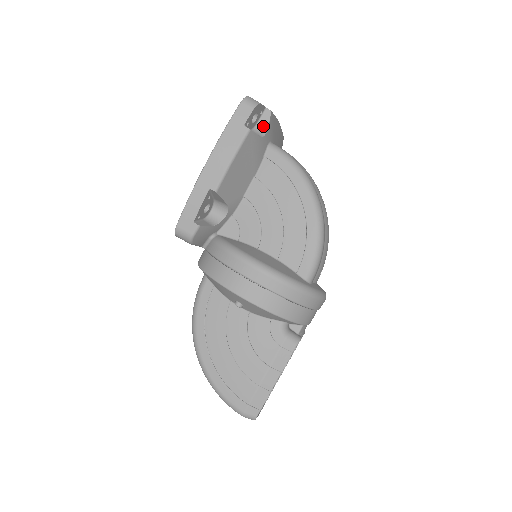
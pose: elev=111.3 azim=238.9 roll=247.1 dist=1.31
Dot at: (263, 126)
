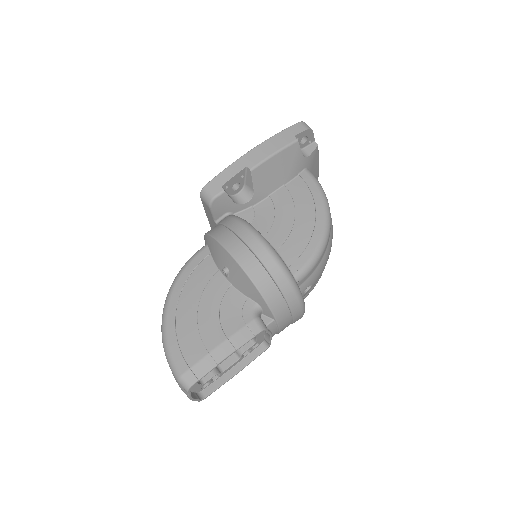
Dot at: (307, 152)
